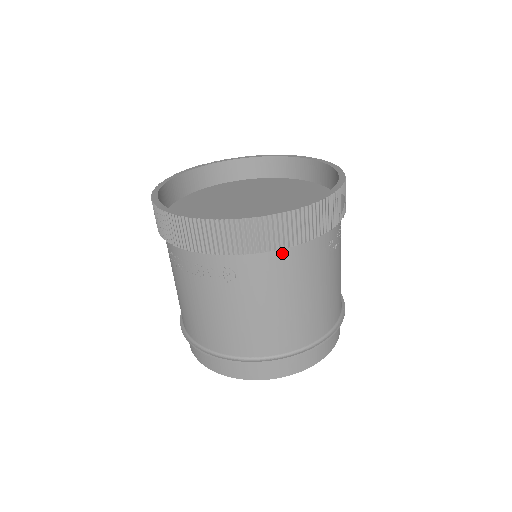
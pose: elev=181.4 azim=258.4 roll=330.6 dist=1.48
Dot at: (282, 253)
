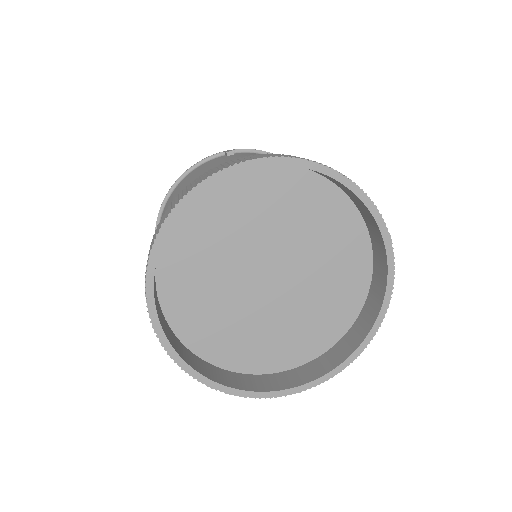
Dot at: occluded
